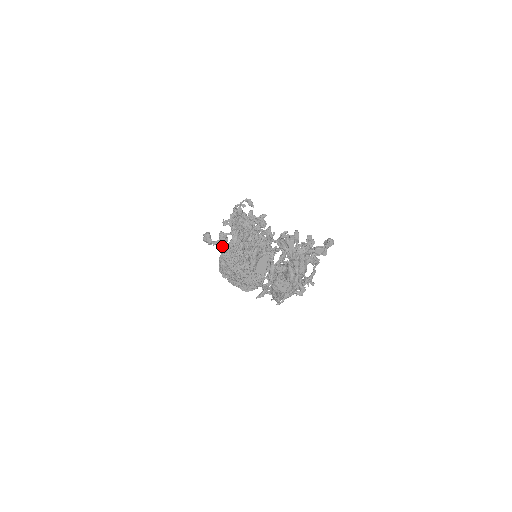
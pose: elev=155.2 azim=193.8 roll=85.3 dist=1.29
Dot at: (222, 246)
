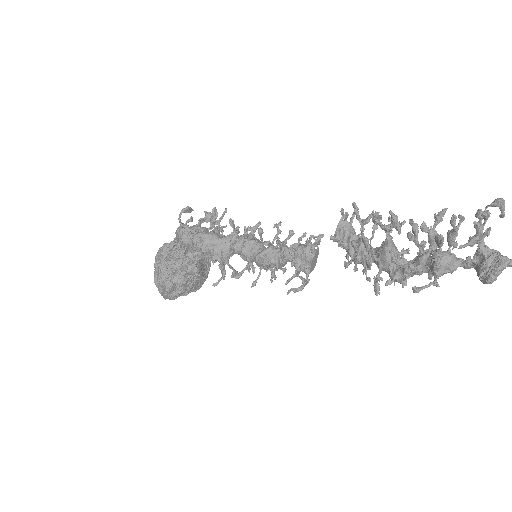
Dot at: (199, 279)
